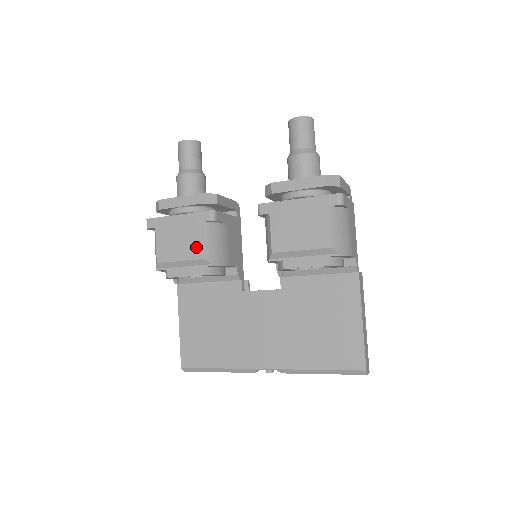
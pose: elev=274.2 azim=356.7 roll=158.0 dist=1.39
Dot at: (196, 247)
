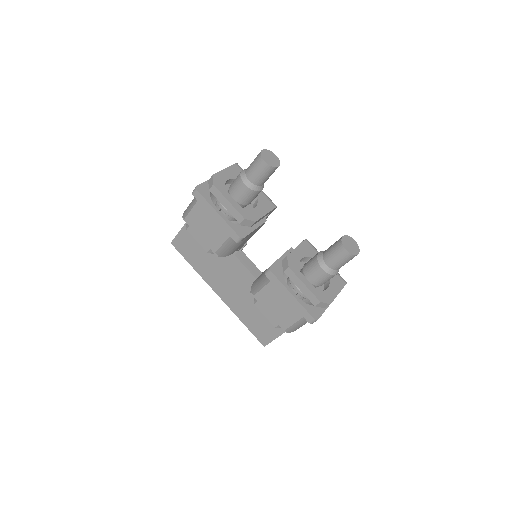
Dot at: (215, 242)
